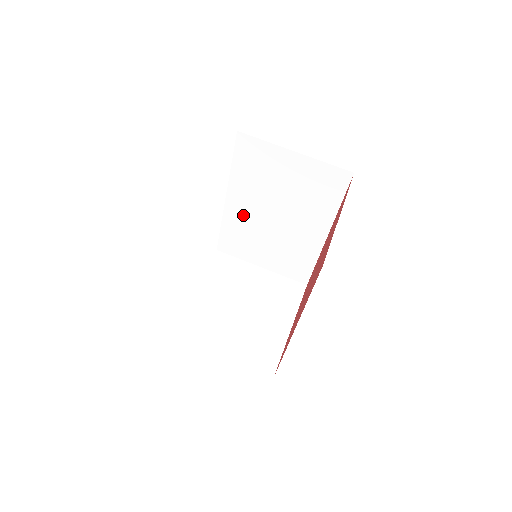
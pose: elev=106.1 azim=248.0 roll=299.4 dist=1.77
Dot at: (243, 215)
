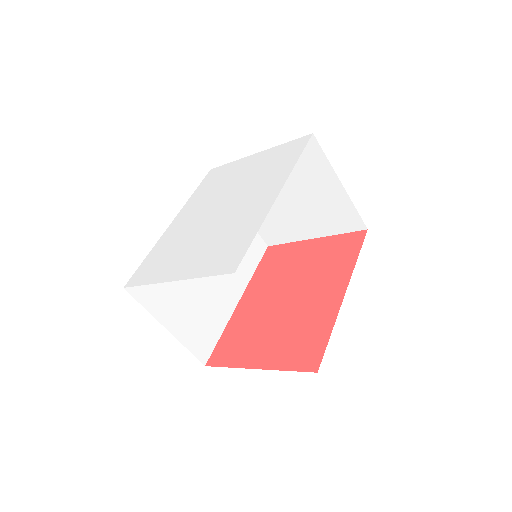
Dot at: occluded
